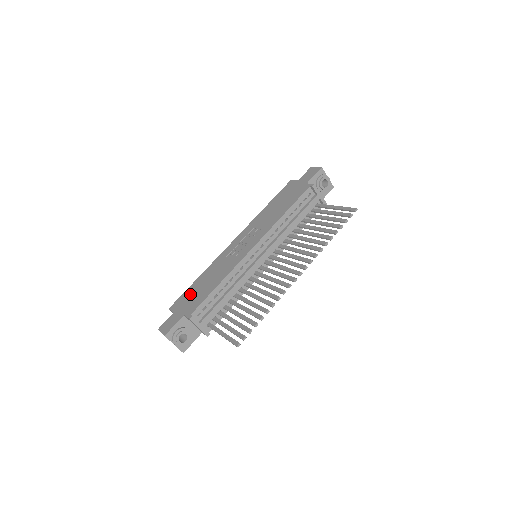
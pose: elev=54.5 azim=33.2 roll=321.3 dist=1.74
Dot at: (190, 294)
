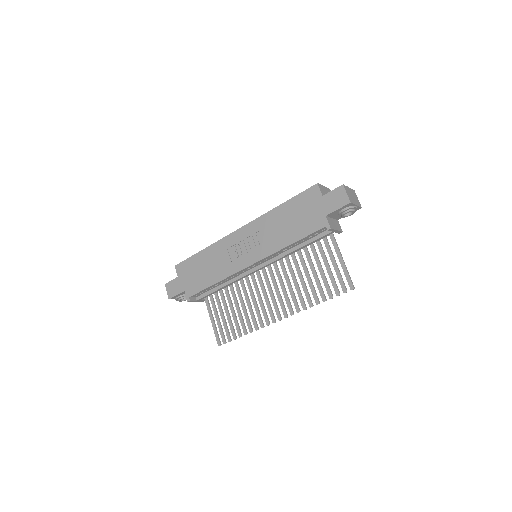
Dot at: (192, 268)
